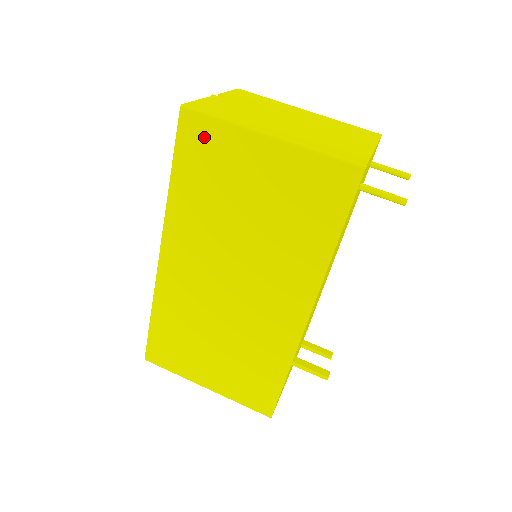
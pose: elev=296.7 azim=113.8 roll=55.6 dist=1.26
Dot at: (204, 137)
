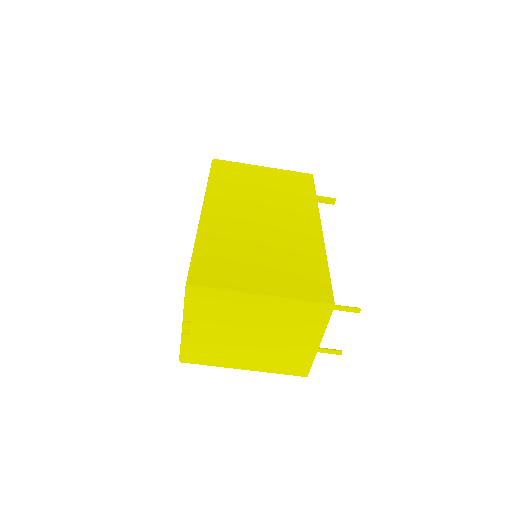
Dot at: occluded
